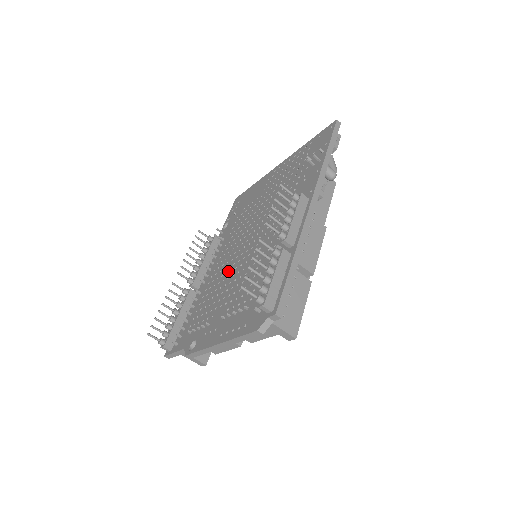
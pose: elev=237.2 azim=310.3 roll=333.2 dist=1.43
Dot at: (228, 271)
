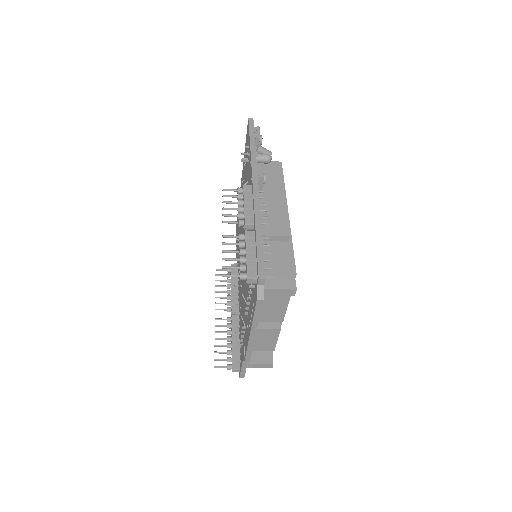
Dot at: (243, 281)
